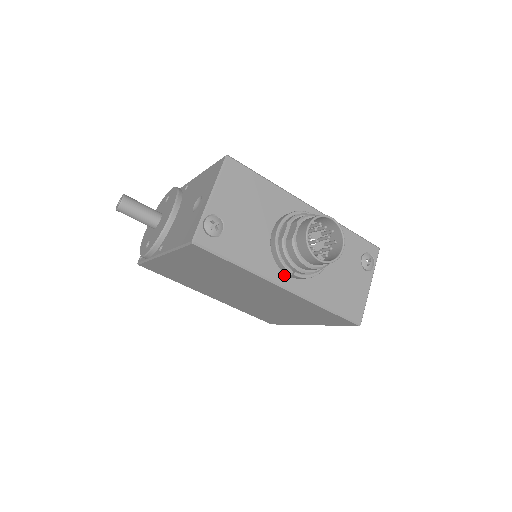
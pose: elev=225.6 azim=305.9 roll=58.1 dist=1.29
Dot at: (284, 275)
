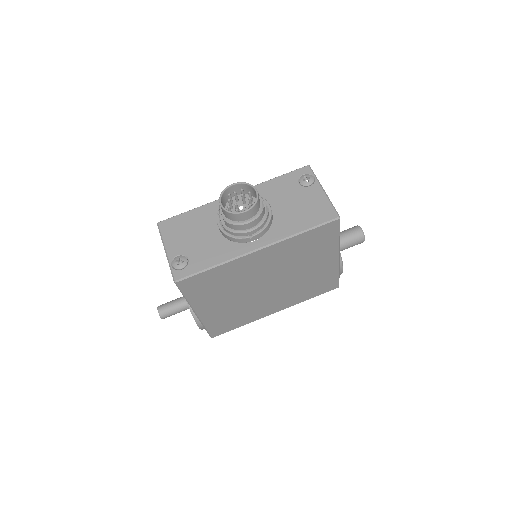
Dot at: (250, 243)
